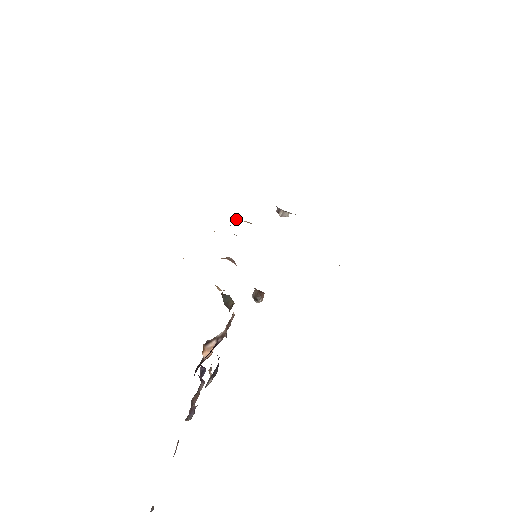
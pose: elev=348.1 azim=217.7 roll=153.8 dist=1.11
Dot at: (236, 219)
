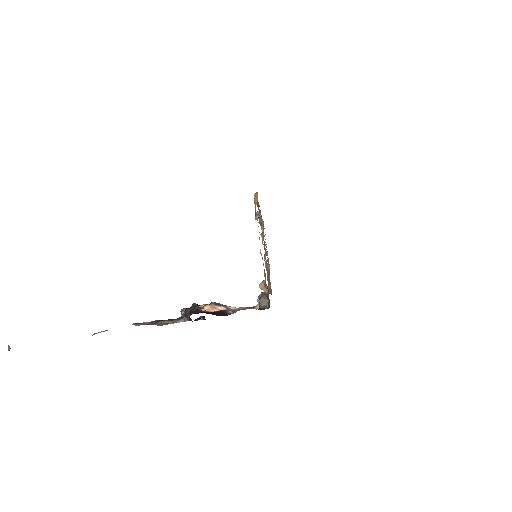
Dot at: (261, 218)
